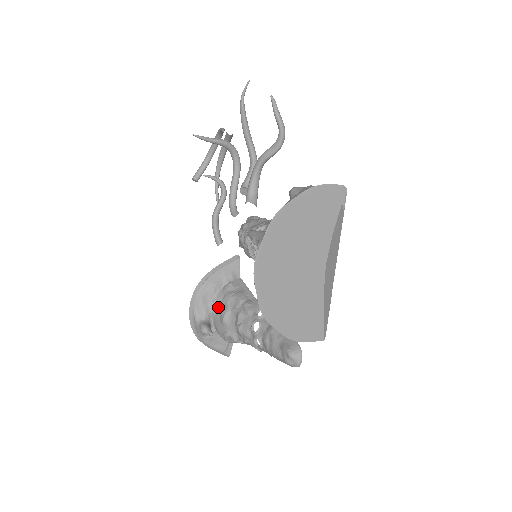
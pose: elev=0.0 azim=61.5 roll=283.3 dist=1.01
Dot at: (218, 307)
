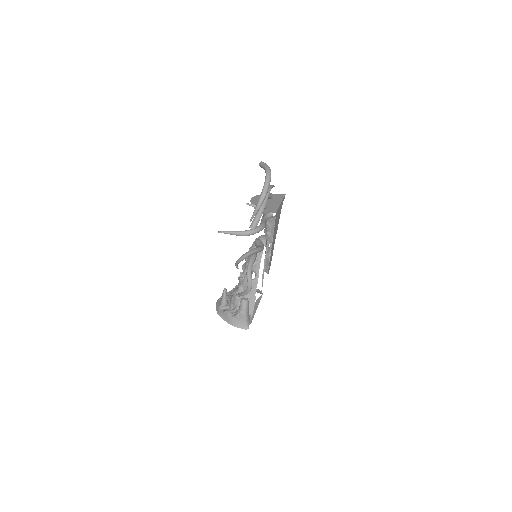
Dot at: occluded
